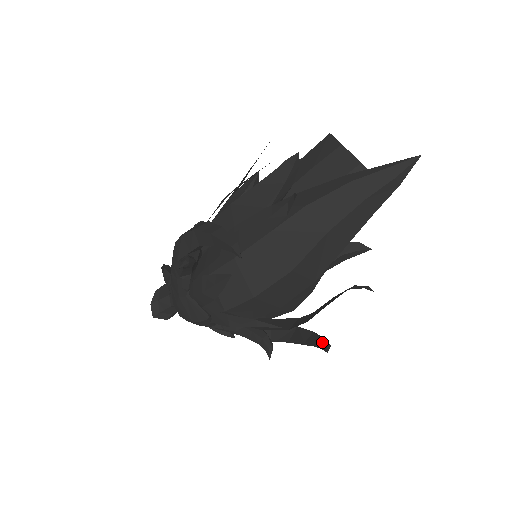
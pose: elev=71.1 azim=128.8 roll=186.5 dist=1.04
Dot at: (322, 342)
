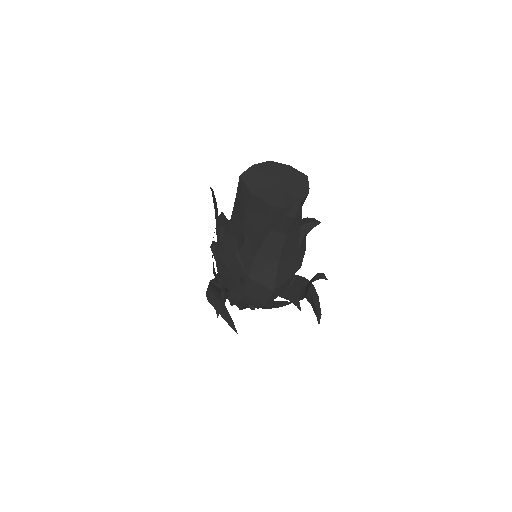
Dot at: (316, 313)
